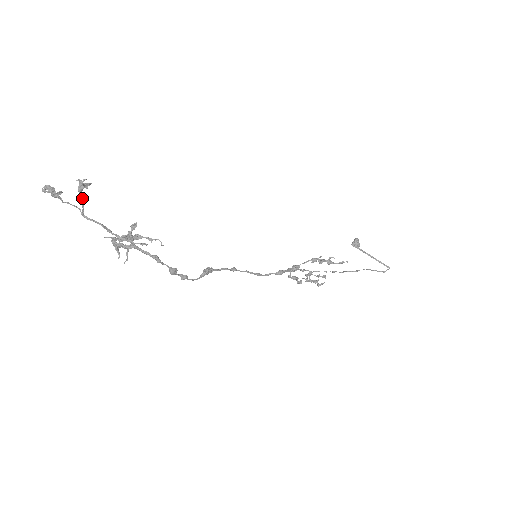
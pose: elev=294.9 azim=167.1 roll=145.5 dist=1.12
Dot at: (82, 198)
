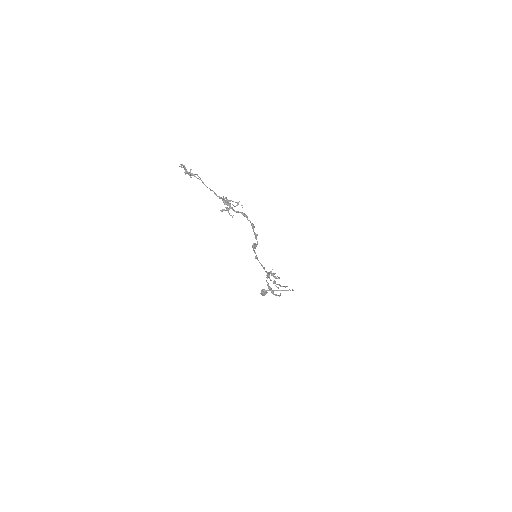
Dot at: (196, 177)
